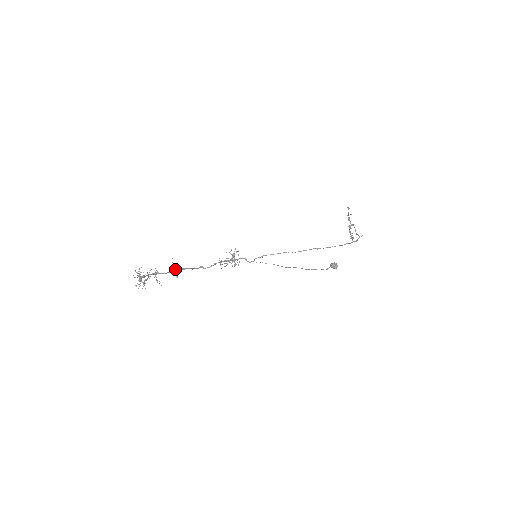
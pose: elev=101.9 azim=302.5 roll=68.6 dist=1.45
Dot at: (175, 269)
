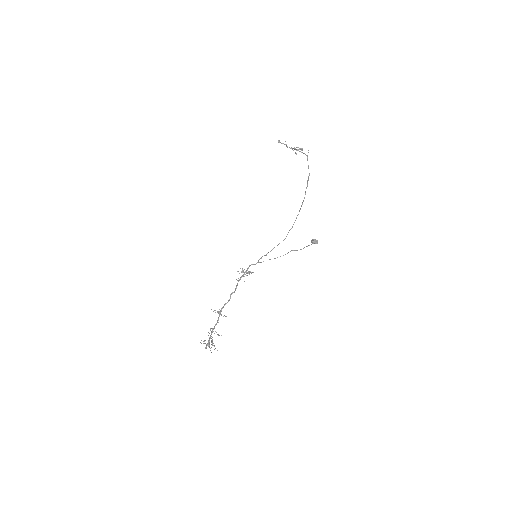
Dot at: (219, 314)
